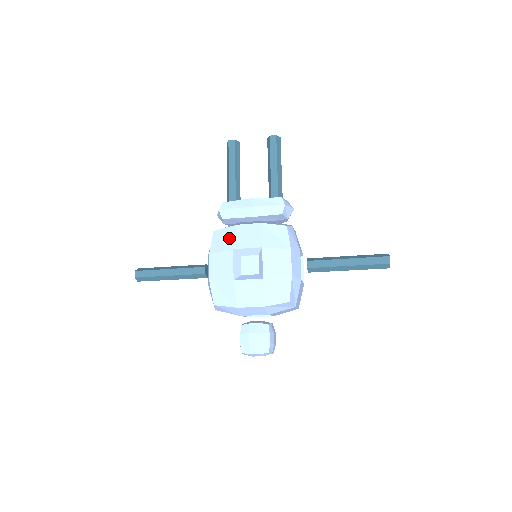
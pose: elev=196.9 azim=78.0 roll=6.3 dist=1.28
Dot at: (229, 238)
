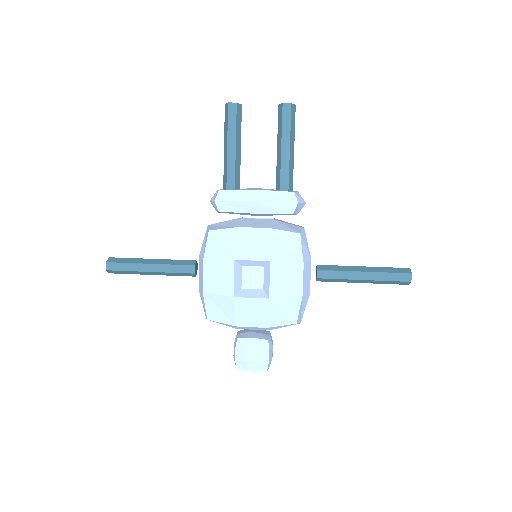
Dot at: (229, 244)
